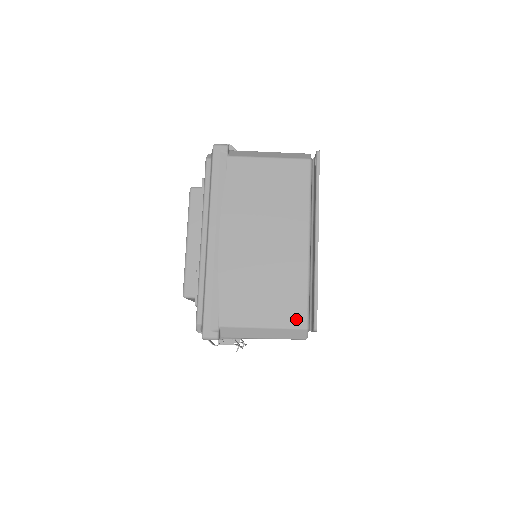
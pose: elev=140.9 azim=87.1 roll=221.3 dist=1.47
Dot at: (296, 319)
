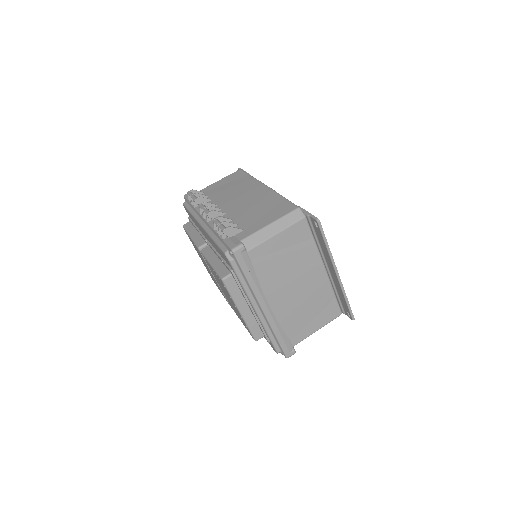
Dot at: (334, 314)
